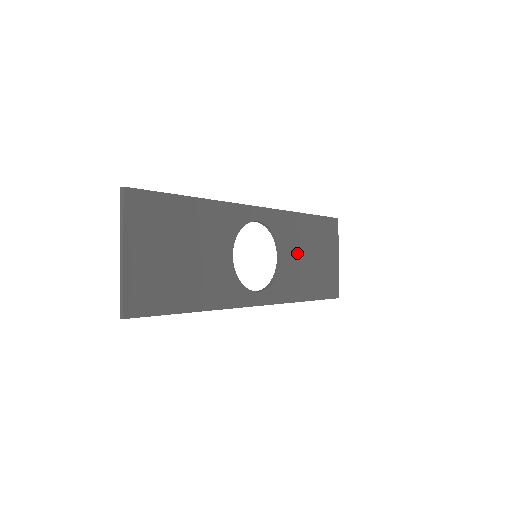
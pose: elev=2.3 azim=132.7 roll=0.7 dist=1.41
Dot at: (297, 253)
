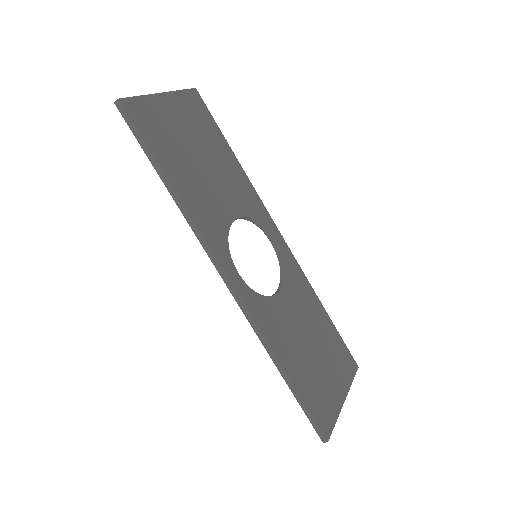
Dot at: (298, 317)
